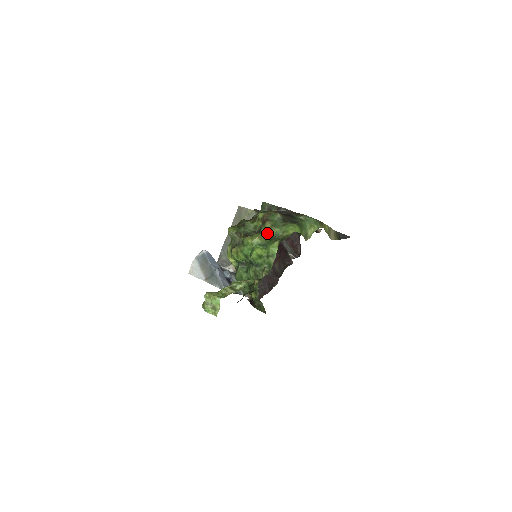
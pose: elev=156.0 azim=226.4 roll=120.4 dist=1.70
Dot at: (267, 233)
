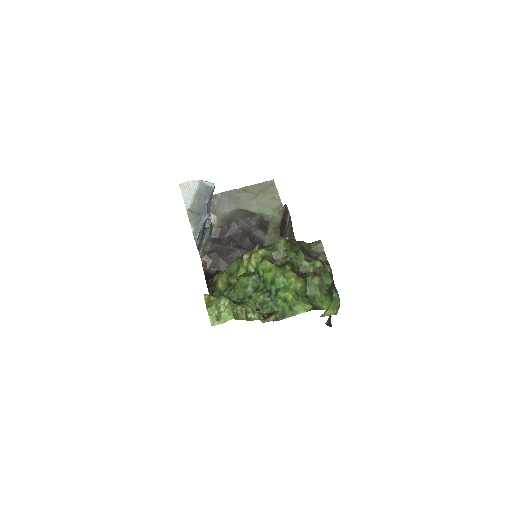
Dot at: (309, 286)
